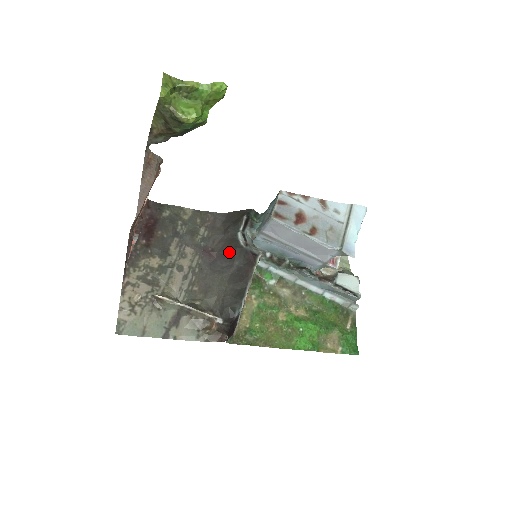
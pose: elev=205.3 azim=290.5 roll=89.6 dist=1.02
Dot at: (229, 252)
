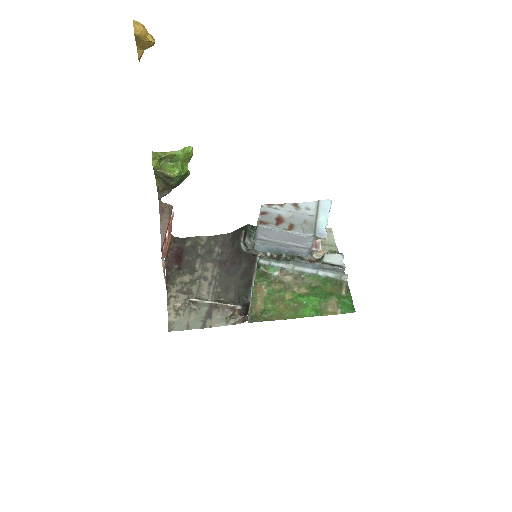
Dot at: (237, 259)
